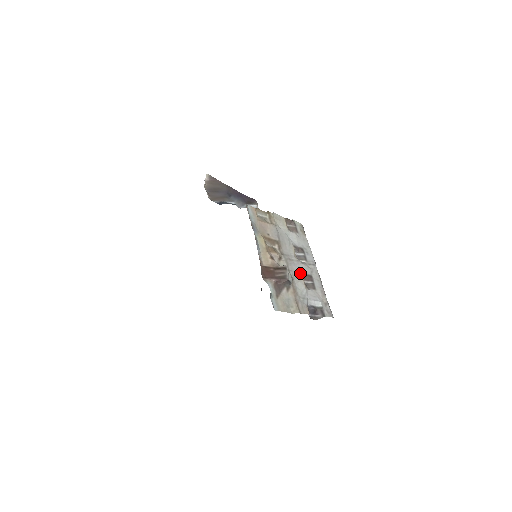
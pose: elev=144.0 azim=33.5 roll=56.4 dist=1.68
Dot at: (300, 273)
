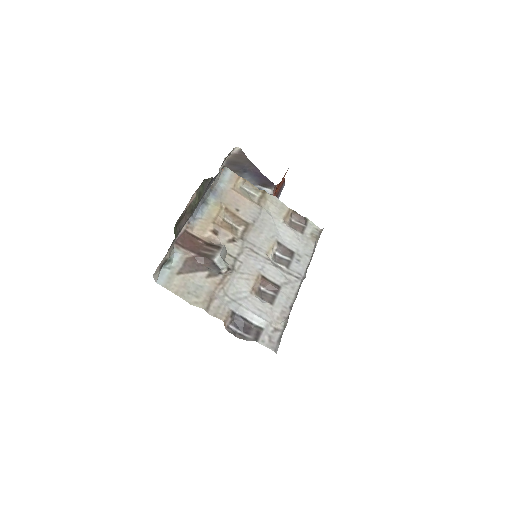
Dot at: (257, 272)
